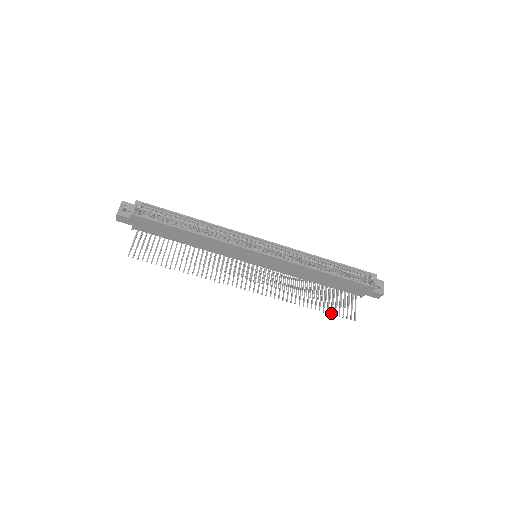
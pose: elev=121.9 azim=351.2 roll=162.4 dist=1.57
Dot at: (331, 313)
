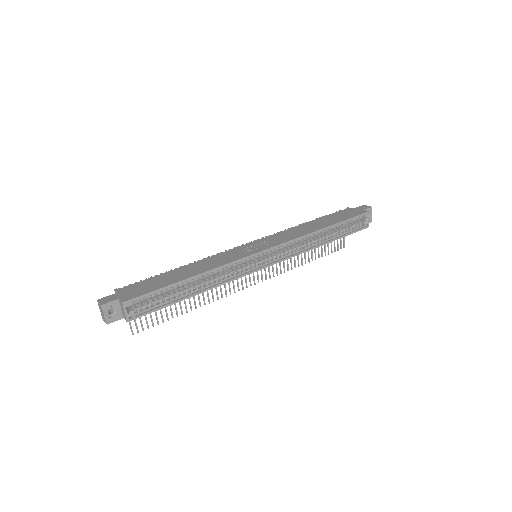
Dot at: (325, 255)
